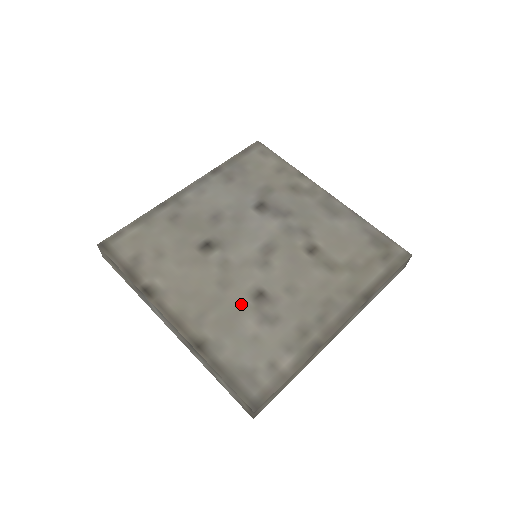
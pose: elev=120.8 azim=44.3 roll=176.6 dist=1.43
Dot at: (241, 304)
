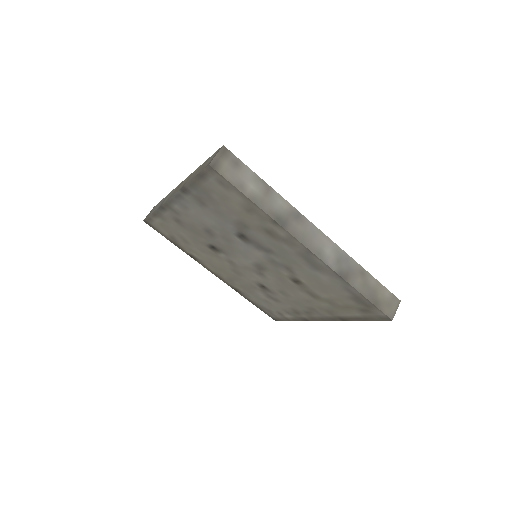
Dot at: (252, 285)
